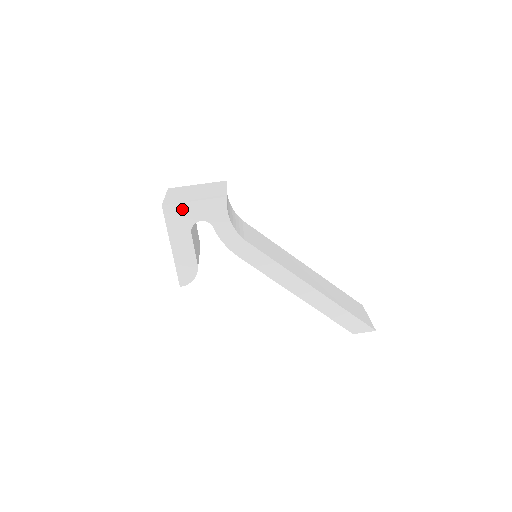
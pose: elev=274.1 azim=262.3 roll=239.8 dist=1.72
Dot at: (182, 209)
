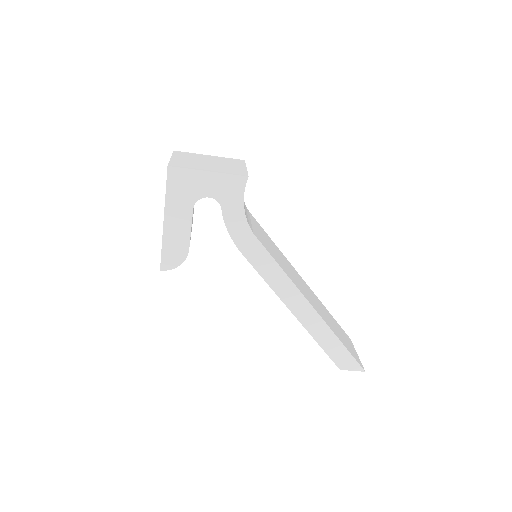
Dot at: (191, 177)
